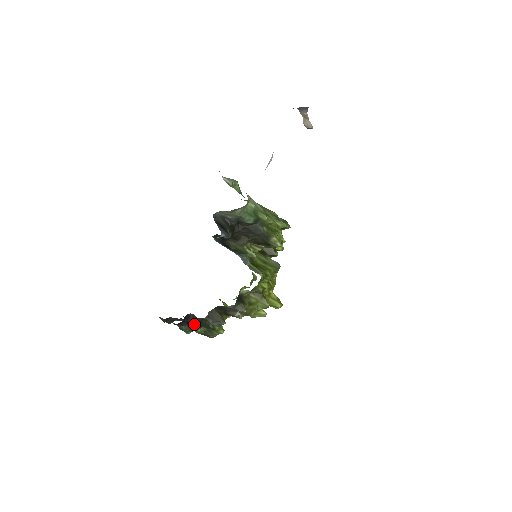
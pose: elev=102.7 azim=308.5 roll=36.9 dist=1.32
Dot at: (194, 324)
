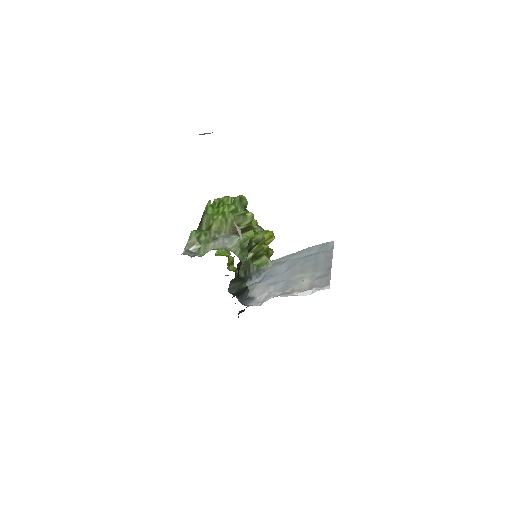
Dot at: (244, 310)
